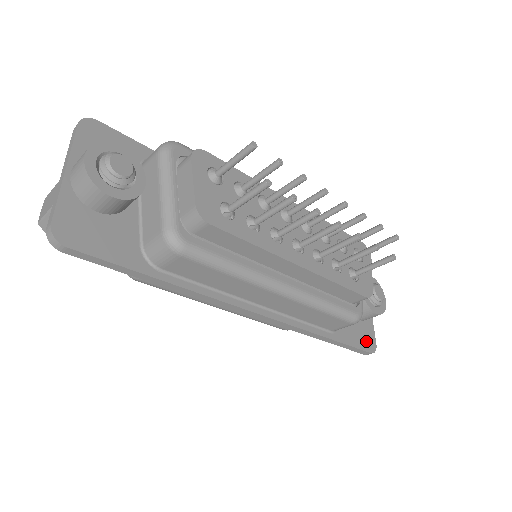
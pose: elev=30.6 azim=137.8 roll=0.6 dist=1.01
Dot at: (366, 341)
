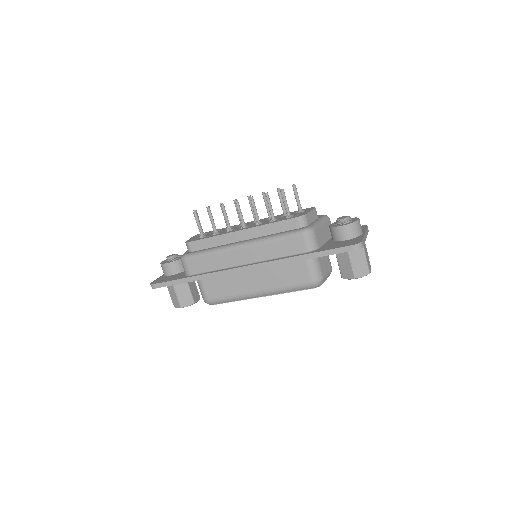
Dot at: (349, 244)
